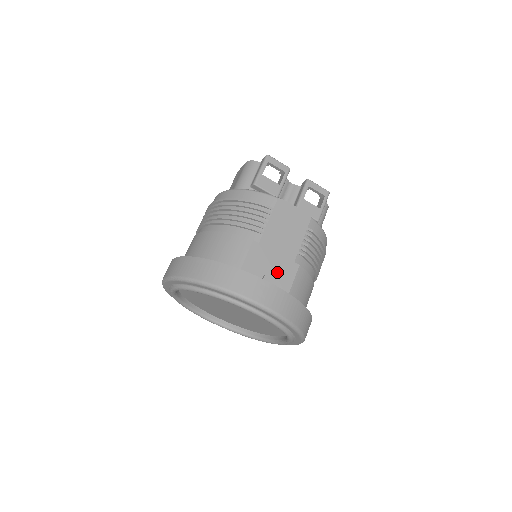
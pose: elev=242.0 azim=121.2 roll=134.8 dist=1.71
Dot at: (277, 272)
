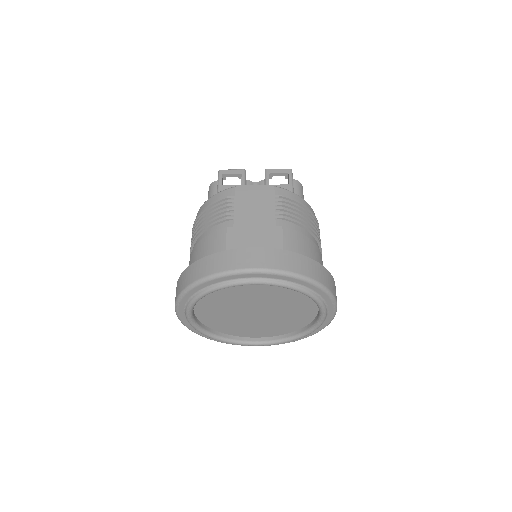
Dot at: (263, 241)
